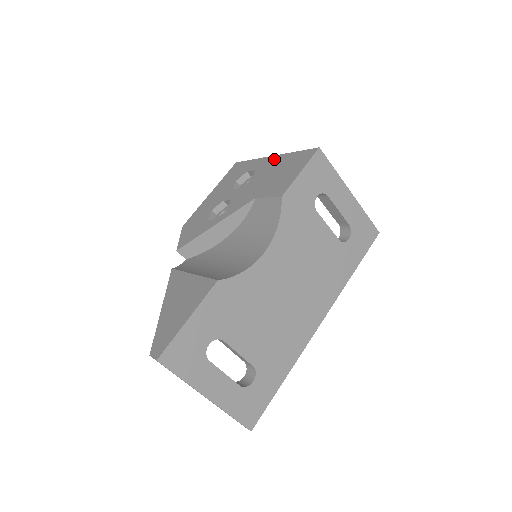
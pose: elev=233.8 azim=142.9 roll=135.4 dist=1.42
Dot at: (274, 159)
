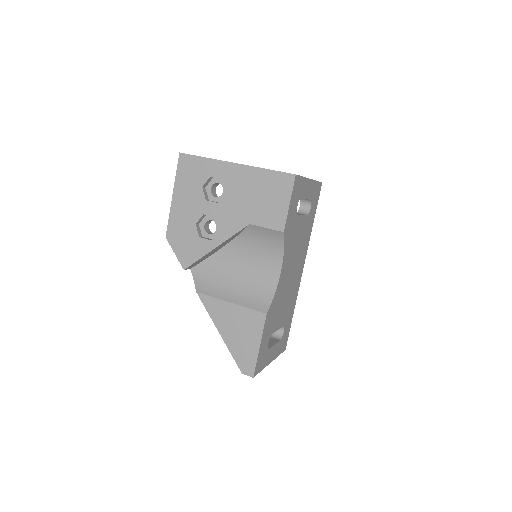
Dot at: (241, 171)
